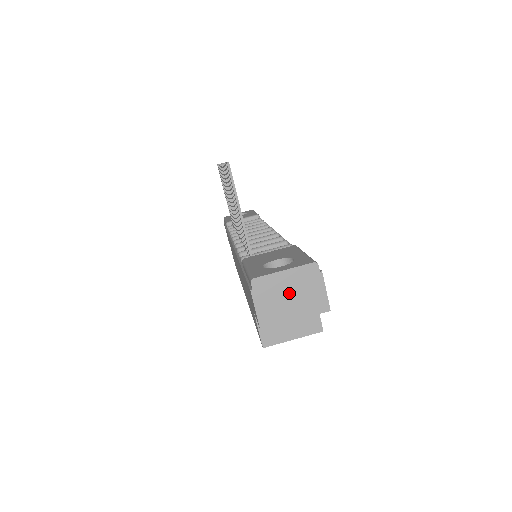
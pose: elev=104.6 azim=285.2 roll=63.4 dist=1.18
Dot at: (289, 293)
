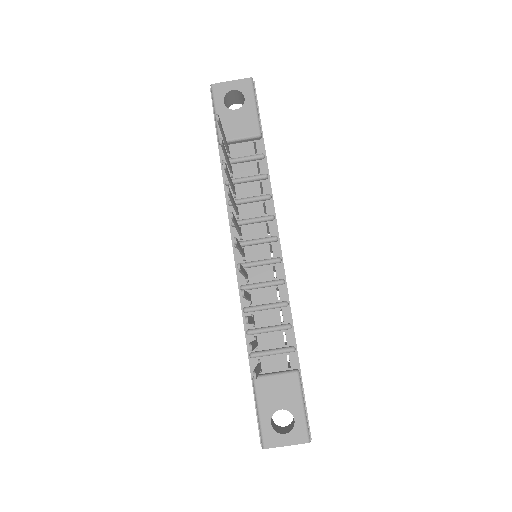
Dot at: occluded
